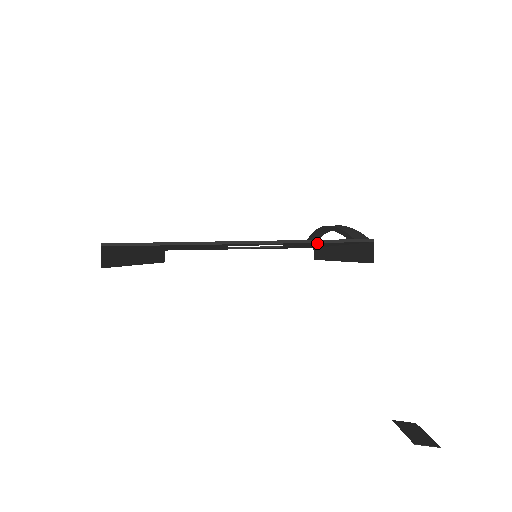
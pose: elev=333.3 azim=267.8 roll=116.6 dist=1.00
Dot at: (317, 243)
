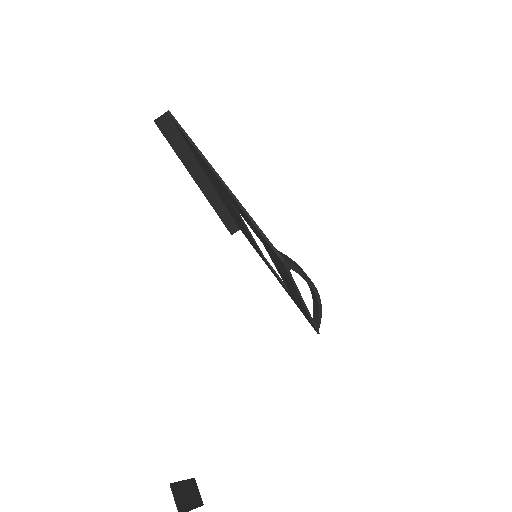
Dot at: (260, 235)
